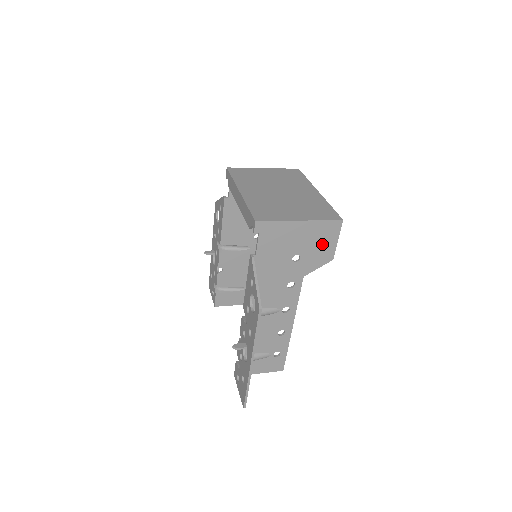
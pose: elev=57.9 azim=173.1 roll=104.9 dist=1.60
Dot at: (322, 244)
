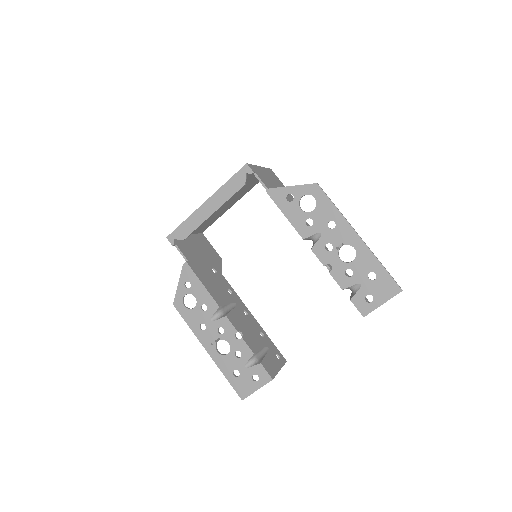
Dot at: (280, 185)
